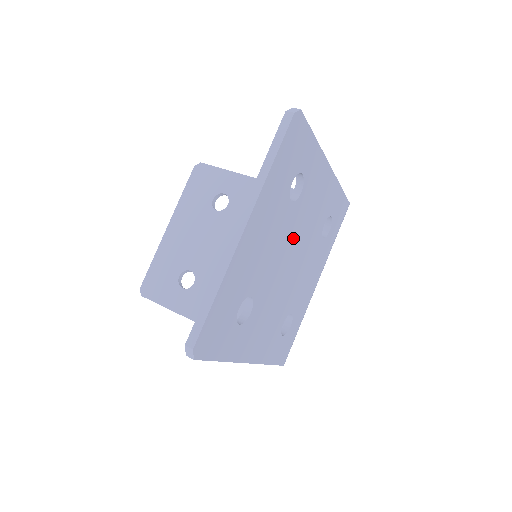
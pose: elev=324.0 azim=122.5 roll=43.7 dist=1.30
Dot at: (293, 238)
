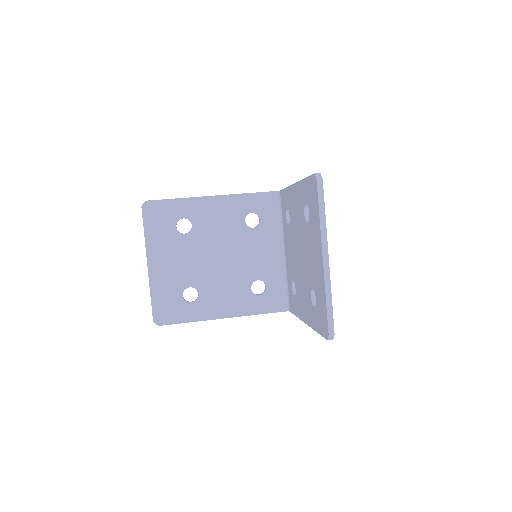
Dot at: occluded
